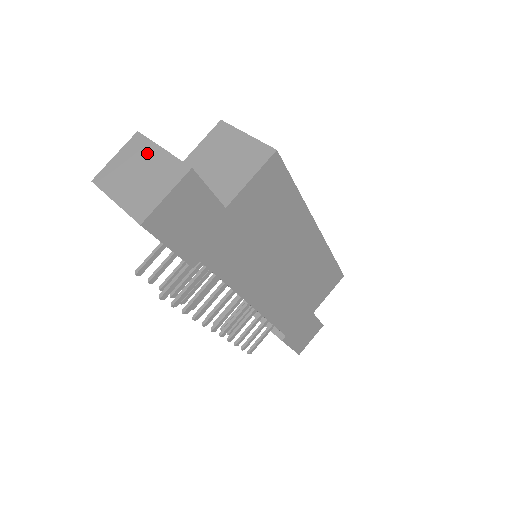
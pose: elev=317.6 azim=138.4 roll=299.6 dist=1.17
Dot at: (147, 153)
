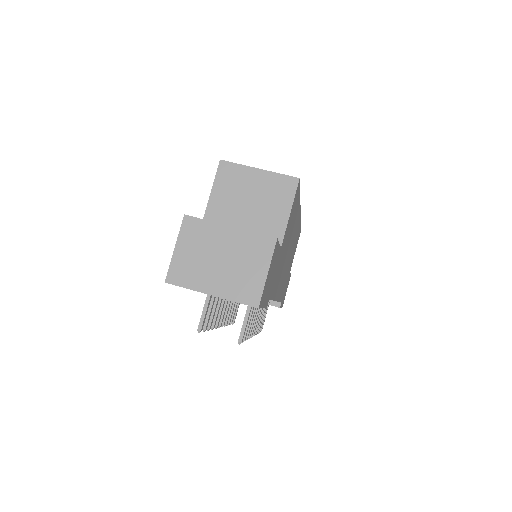
Dot at: (214, 236)
